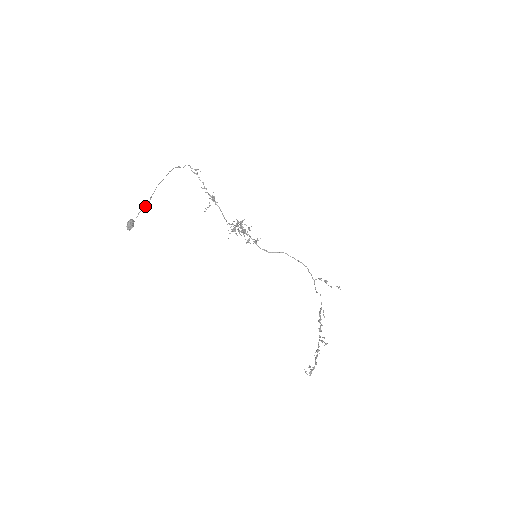
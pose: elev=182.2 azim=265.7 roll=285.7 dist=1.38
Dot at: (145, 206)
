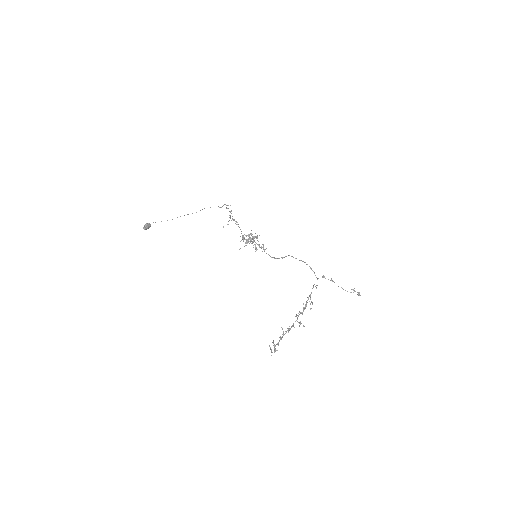
Dot at: occluded
